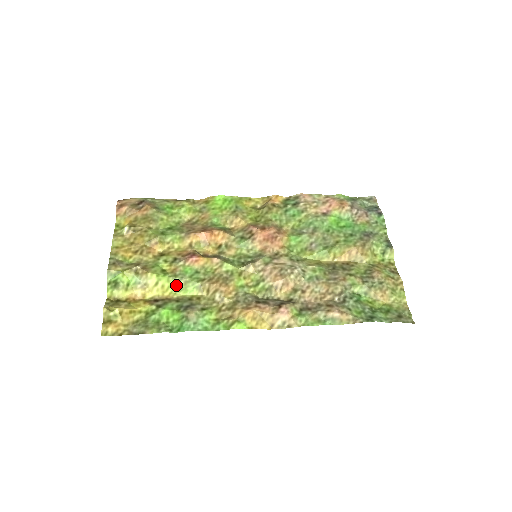
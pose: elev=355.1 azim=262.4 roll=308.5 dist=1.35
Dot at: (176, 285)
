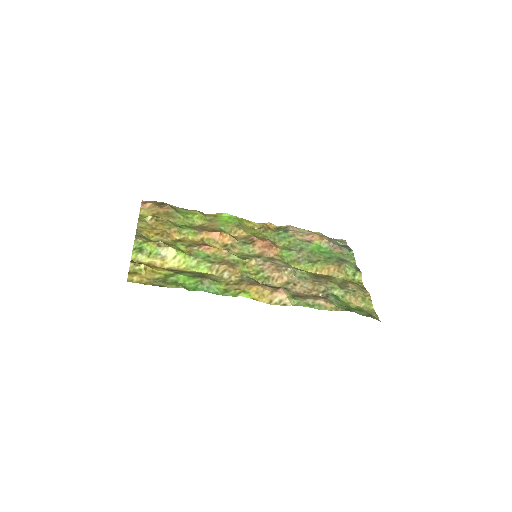
Dot at: (190, 262)
